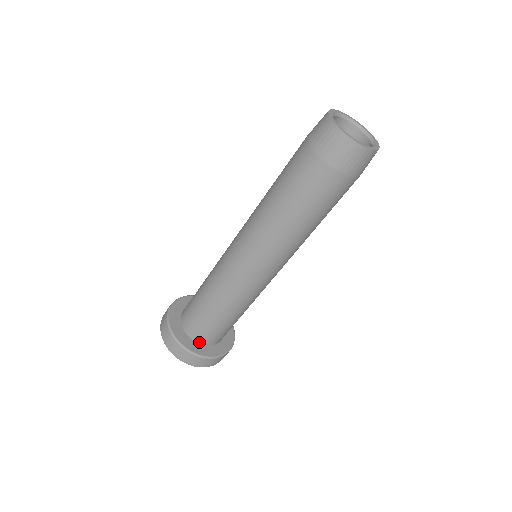
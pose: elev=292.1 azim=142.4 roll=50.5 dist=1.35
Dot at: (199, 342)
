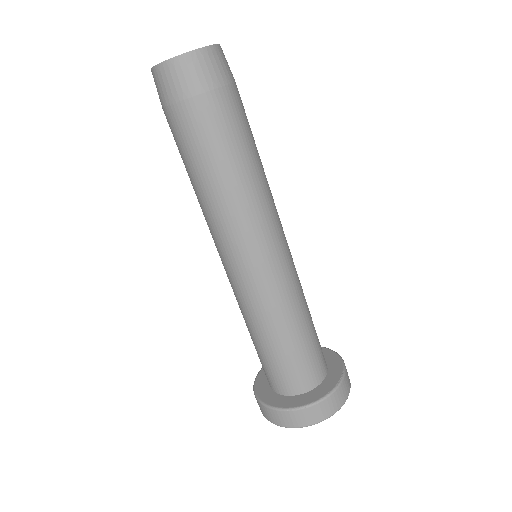
Dot at: (286, 394)
